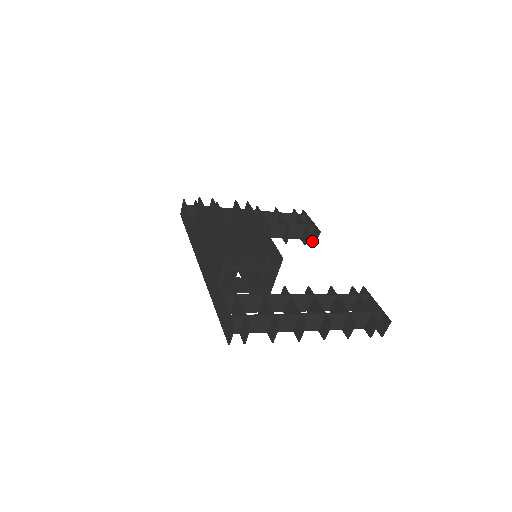
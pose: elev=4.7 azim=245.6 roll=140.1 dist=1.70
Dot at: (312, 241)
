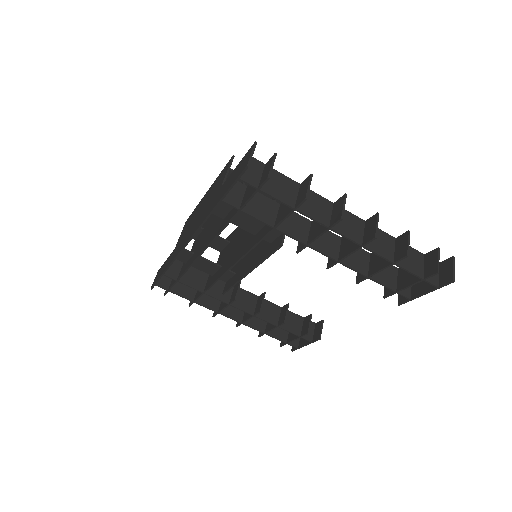
Dot at: (315, 339)
